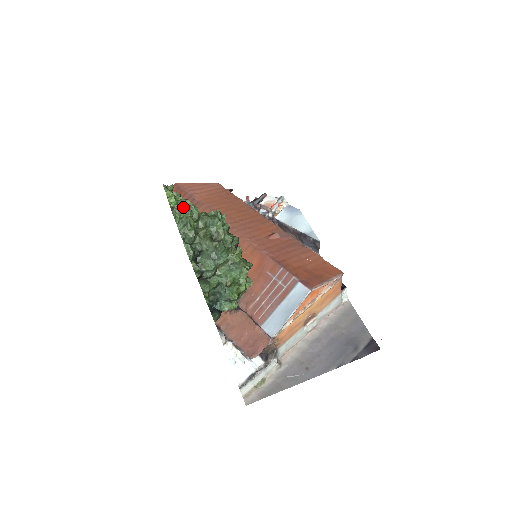
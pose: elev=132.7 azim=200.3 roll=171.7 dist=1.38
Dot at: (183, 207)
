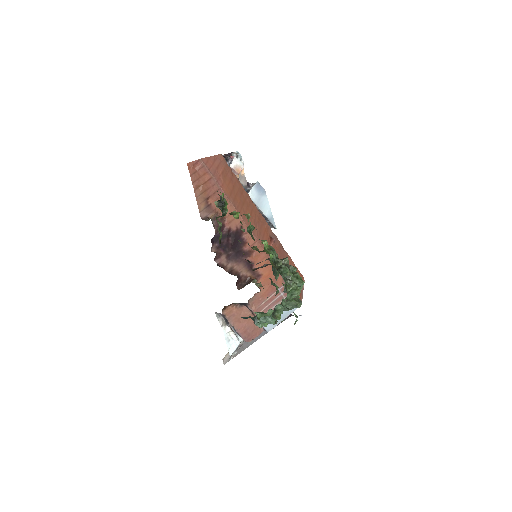
Dot at: (285, 271)
